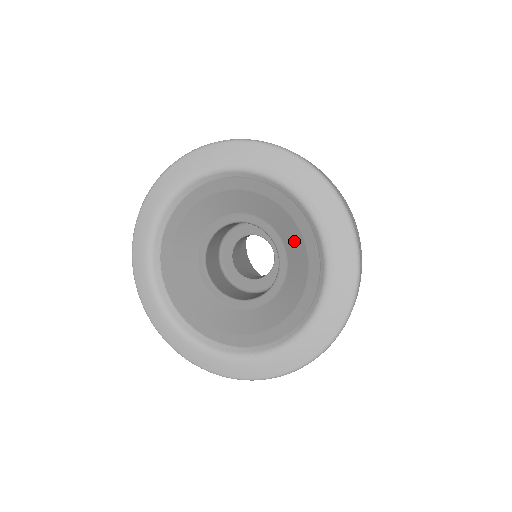
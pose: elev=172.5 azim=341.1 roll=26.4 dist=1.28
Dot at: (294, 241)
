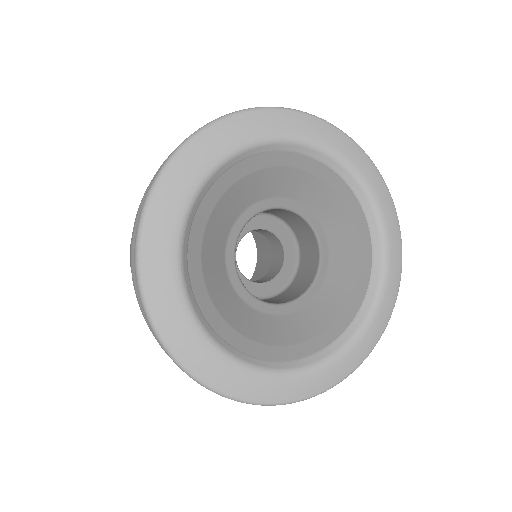
Dot at: (343, 279)
